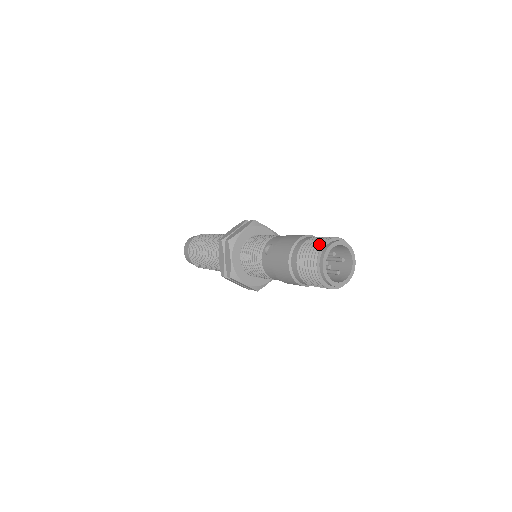
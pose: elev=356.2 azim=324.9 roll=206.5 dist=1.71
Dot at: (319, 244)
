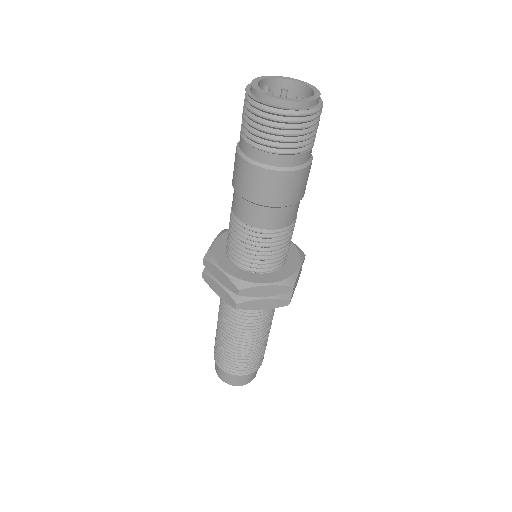
Dot at: occluded
